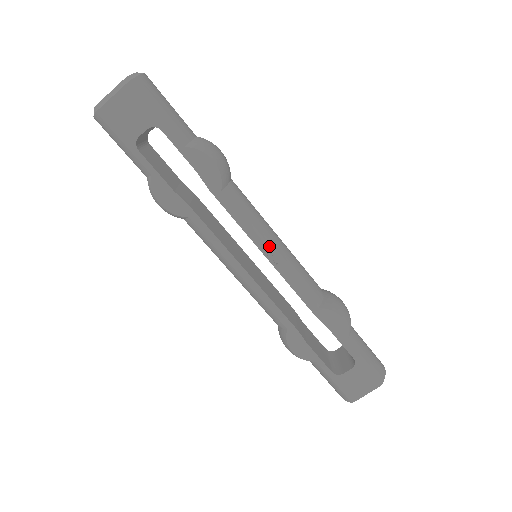
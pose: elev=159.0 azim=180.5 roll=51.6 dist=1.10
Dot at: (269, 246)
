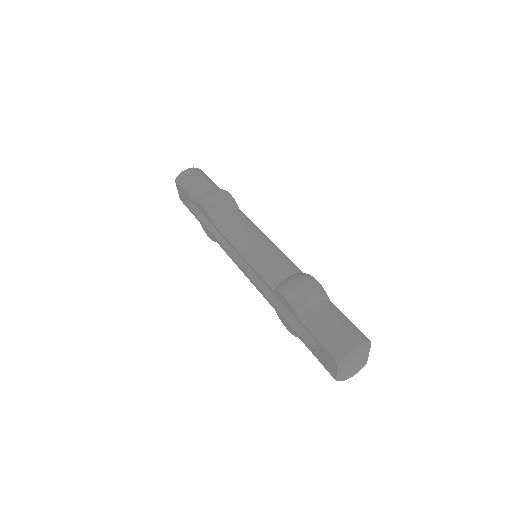
Dot at: (239, 249)
